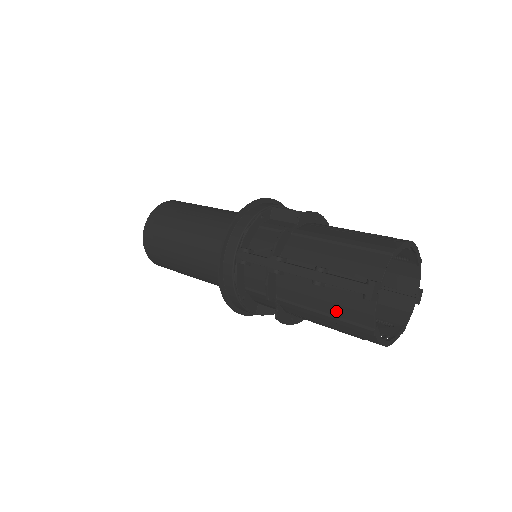
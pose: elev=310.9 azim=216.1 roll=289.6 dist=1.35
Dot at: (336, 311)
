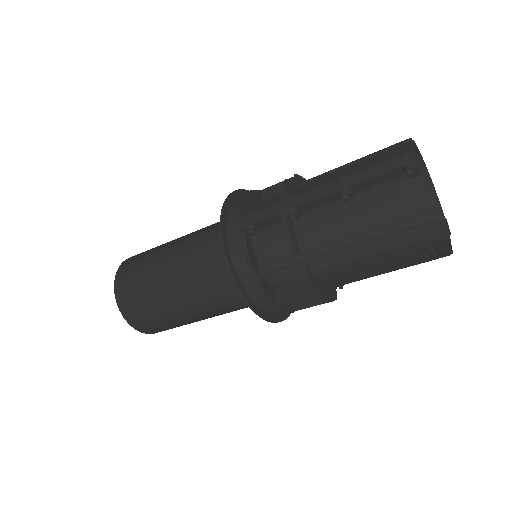
Dot at: (378, 218)
